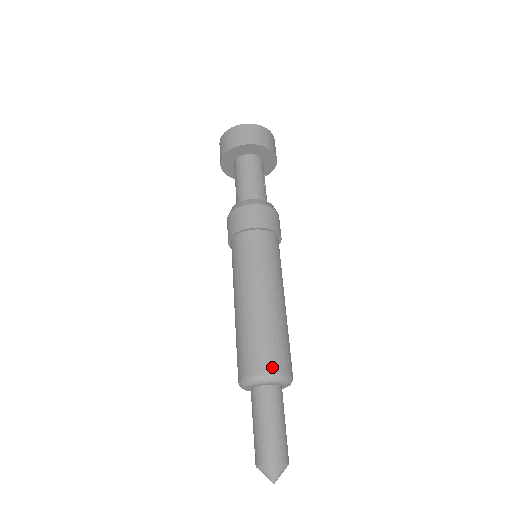
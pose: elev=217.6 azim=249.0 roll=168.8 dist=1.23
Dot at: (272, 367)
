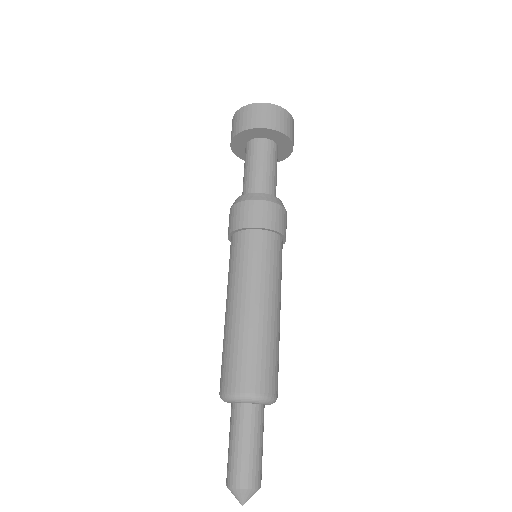
Dot at: (275, 389)
